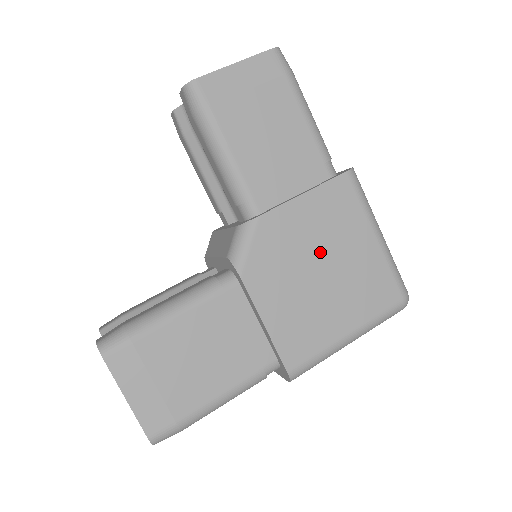
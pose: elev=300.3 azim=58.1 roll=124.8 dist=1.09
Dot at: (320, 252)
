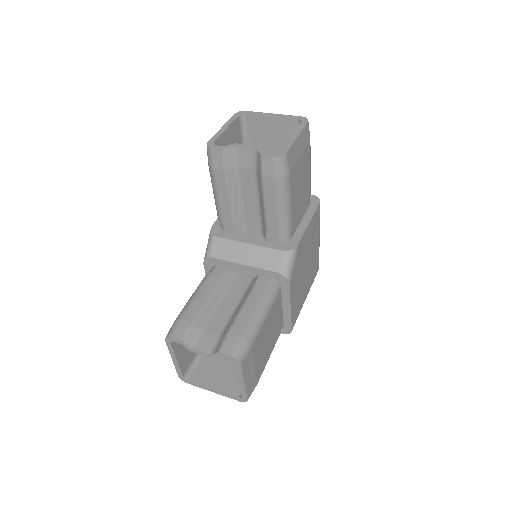
Dot at: (308, 256)
